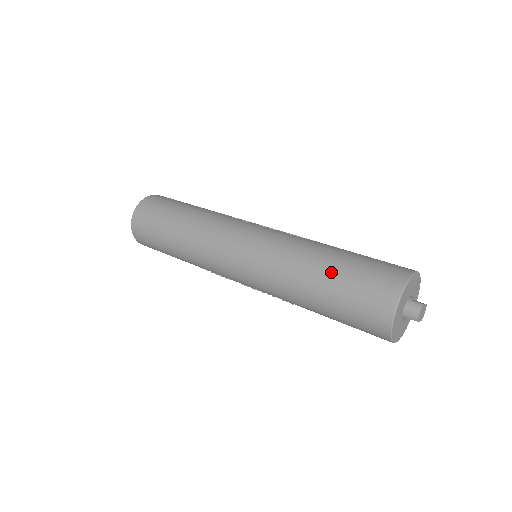
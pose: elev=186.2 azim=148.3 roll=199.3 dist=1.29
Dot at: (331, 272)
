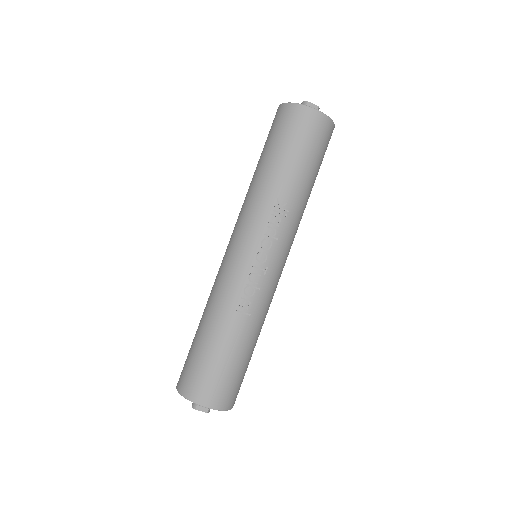
Dot at: occluded
